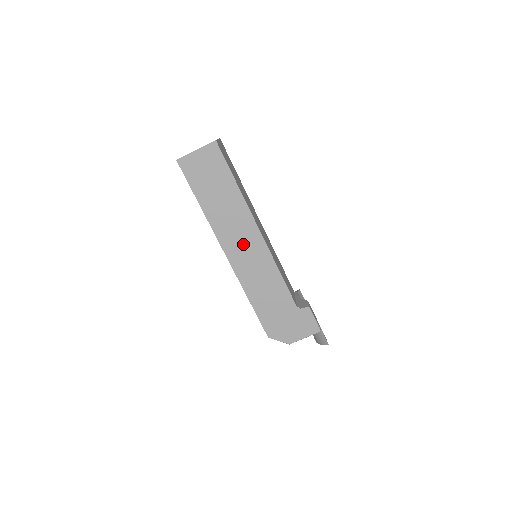
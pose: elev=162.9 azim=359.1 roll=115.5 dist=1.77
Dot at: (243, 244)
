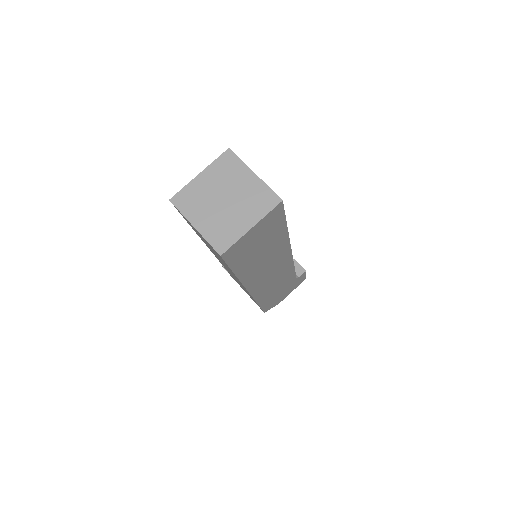
Dot at: (271, 273)
